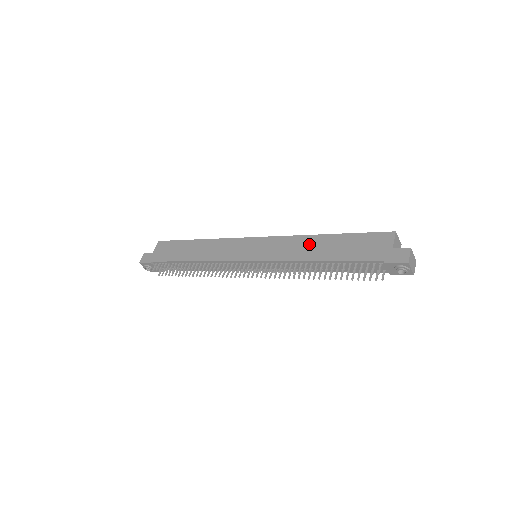
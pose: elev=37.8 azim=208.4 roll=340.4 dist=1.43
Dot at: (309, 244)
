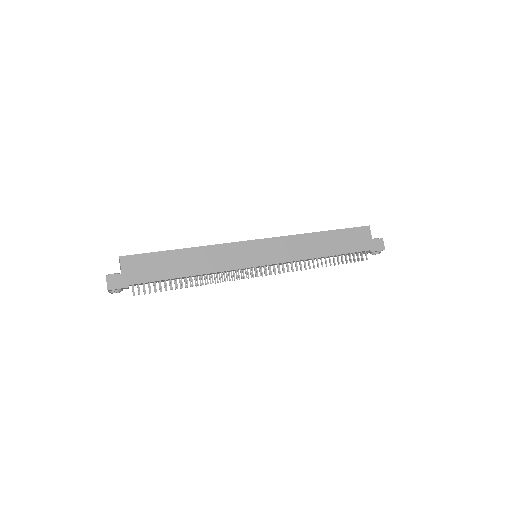
Dot at: (311, 242)
